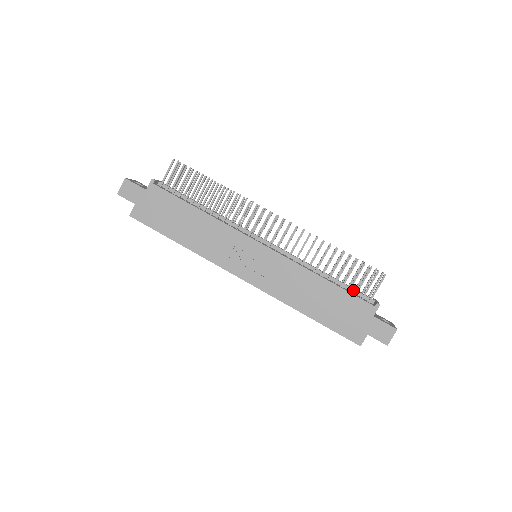
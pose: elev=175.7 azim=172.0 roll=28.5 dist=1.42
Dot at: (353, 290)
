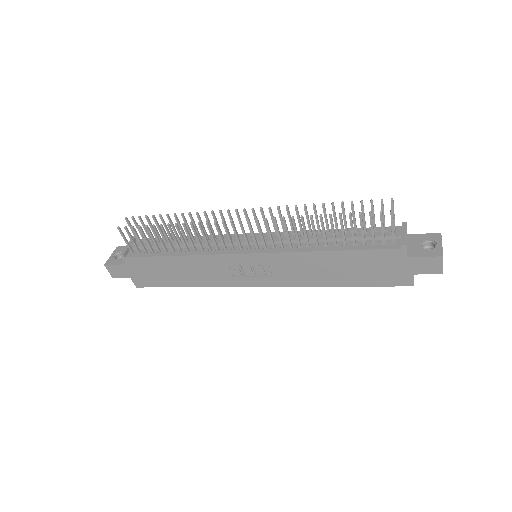
Dot at: (370, 238)
